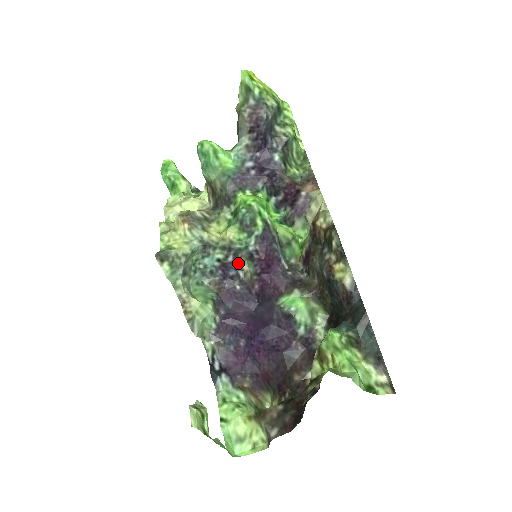
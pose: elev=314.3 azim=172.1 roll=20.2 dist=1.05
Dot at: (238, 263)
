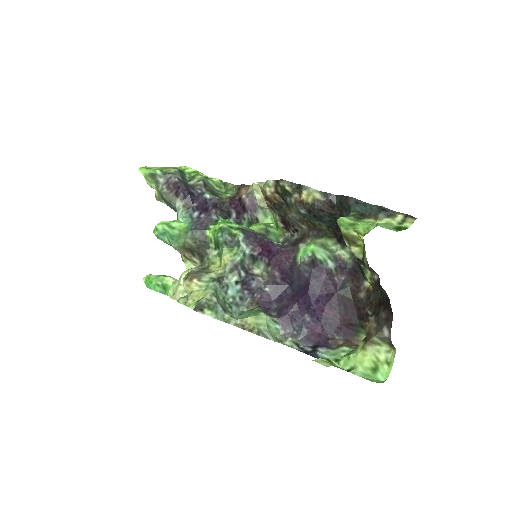
Dot at: (250, 273)
